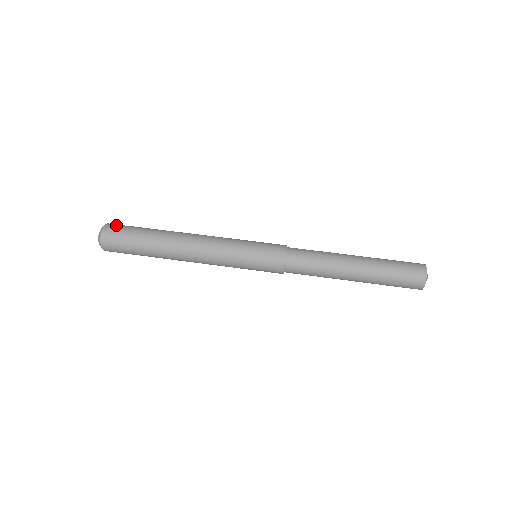
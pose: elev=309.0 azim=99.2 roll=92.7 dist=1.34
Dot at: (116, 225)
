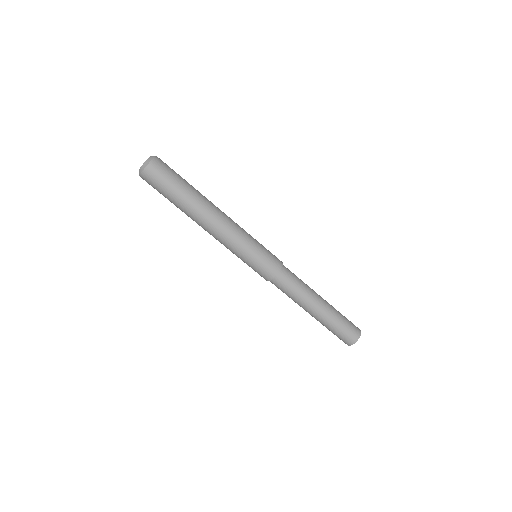
Dot at: (160, 167)
